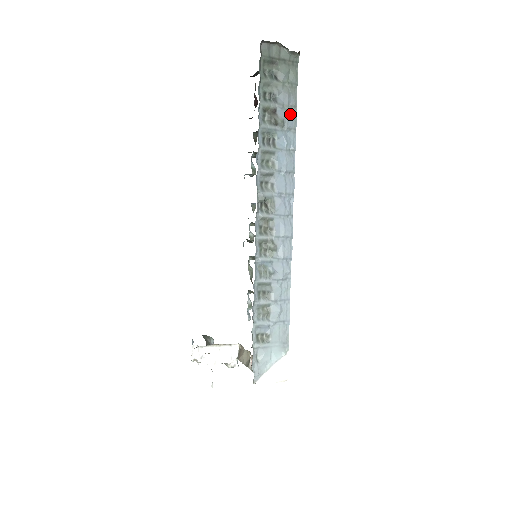
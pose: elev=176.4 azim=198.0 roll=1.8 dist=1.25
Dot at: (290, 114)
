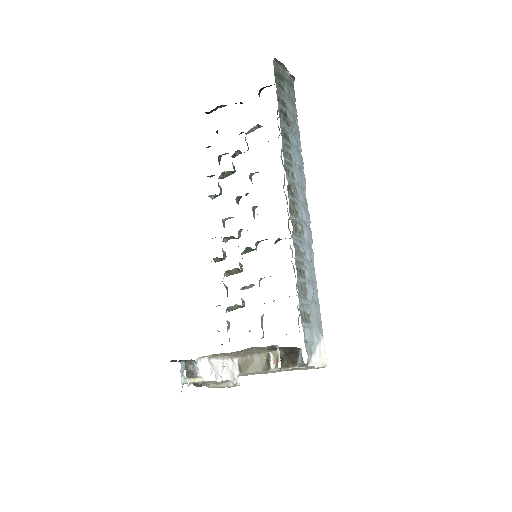
Dot at: (295, 121)
